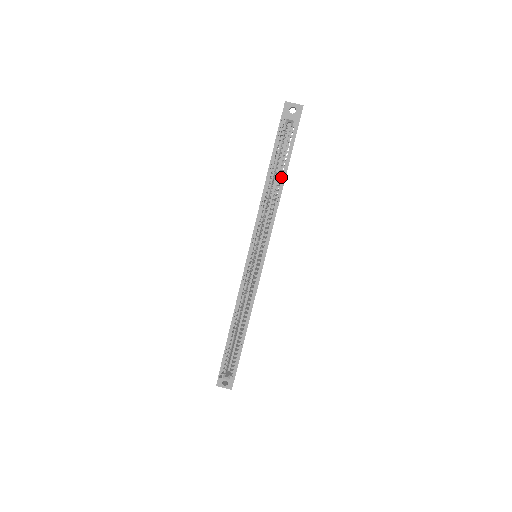
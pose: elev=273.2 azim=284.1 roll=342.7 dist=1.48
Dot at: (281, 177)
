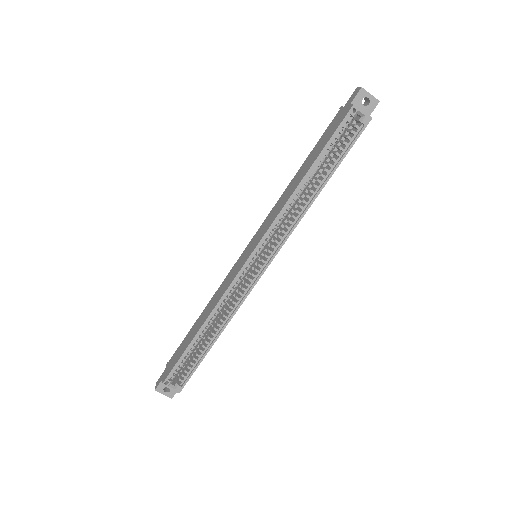
Dot at: (324, 176)
